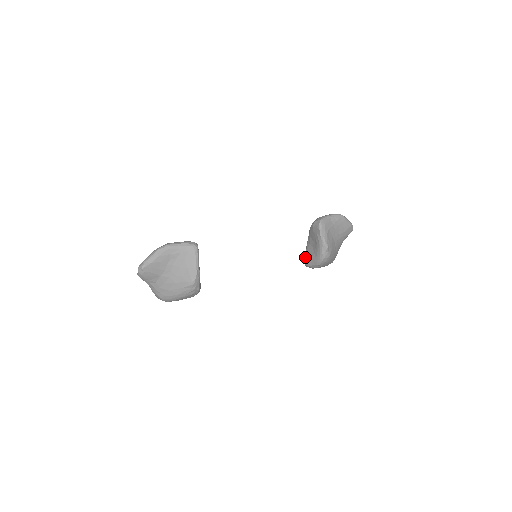
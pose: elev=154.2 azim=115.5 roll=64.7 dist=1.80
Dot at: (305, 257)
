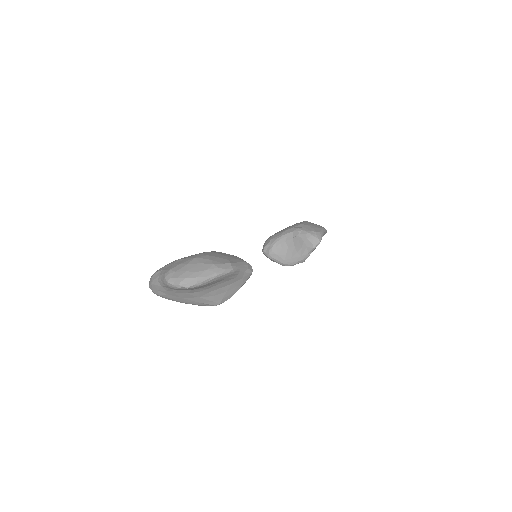
Dot at: (271, 248)
